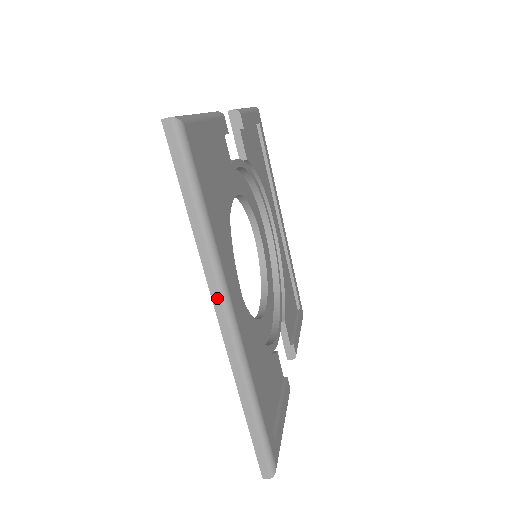
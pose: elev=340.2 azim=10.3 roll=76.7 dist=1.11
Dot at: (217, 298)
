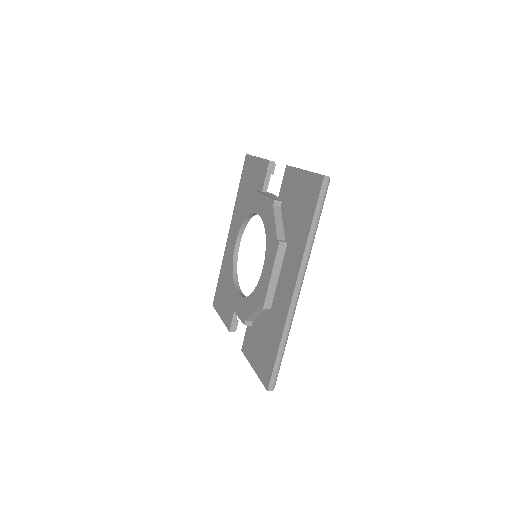
Dot at: (301, 276)
